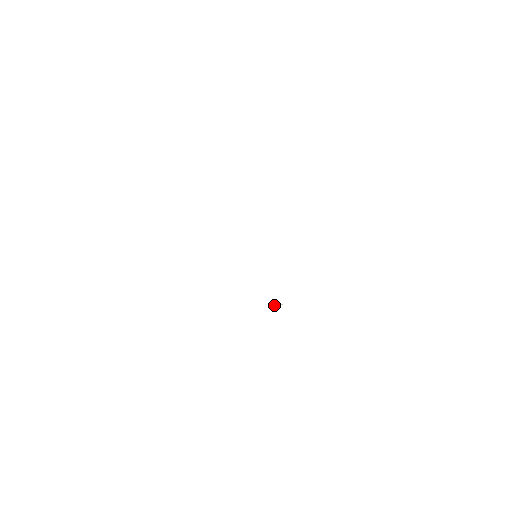
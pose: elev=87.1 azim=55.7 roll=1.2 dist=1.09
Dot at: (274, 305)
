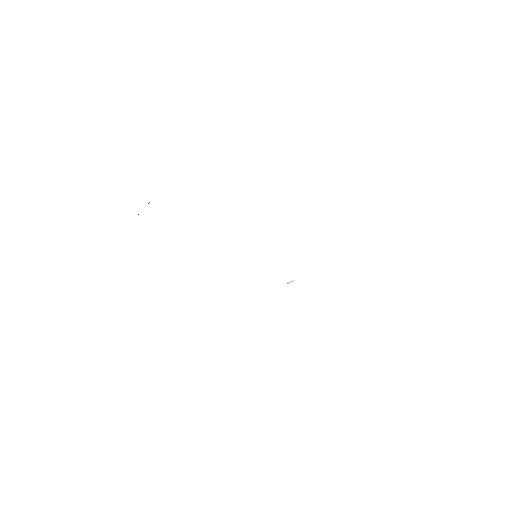
Dot at: occluded
